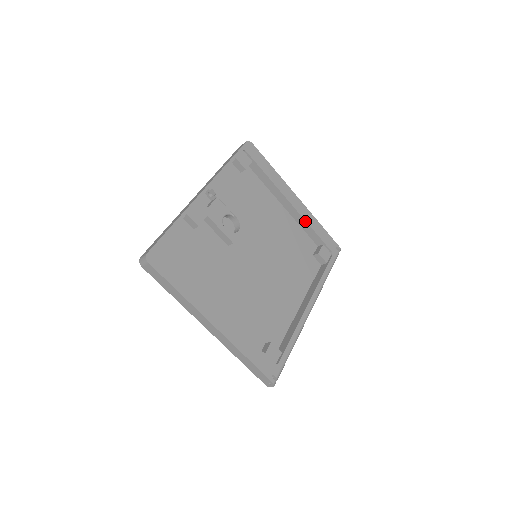
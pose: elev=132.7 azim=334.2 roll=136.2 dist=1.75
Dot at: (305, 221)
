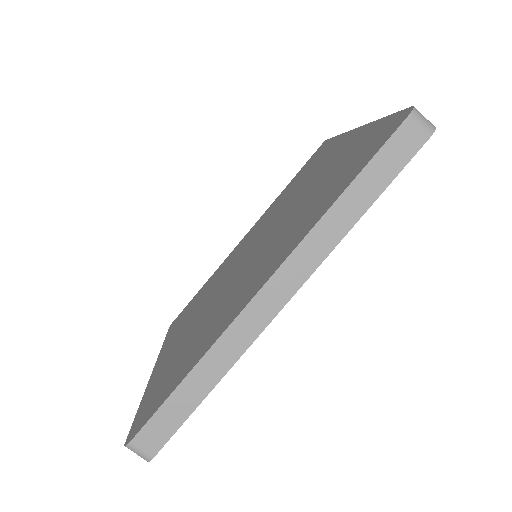
Dot at: occluded
